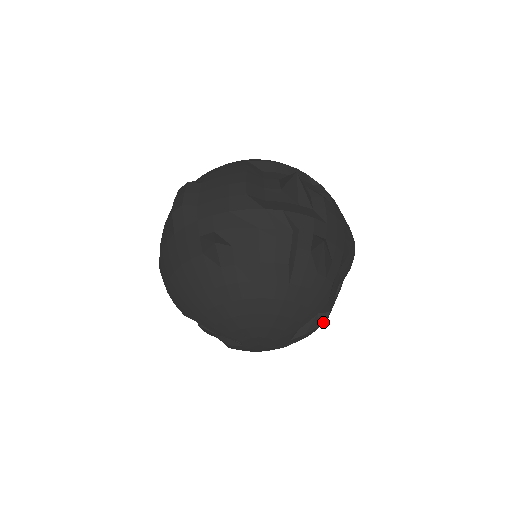
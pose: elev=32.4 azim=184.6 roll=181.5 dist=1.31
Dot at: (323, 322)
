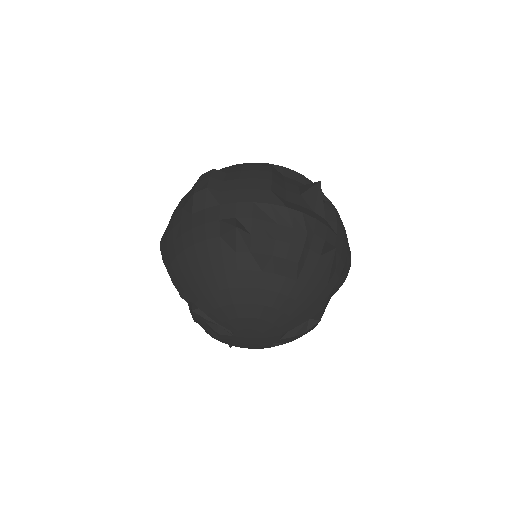
Dot at: (311, 329)
